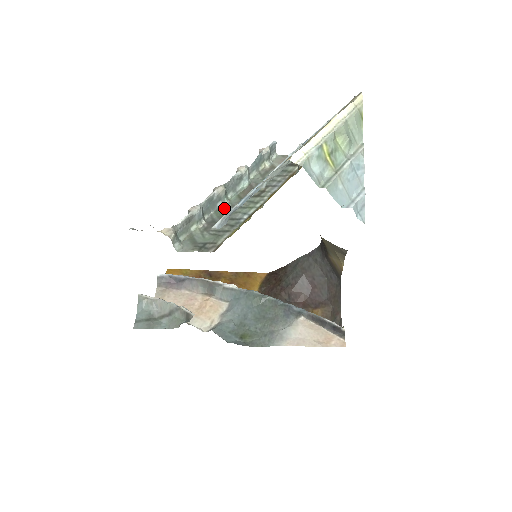
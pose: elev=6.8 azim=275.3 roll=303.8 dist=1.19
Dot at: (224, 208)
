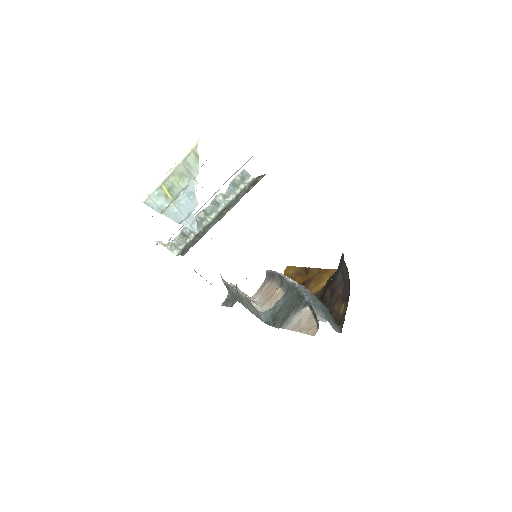
Dot at: (207, 225)
